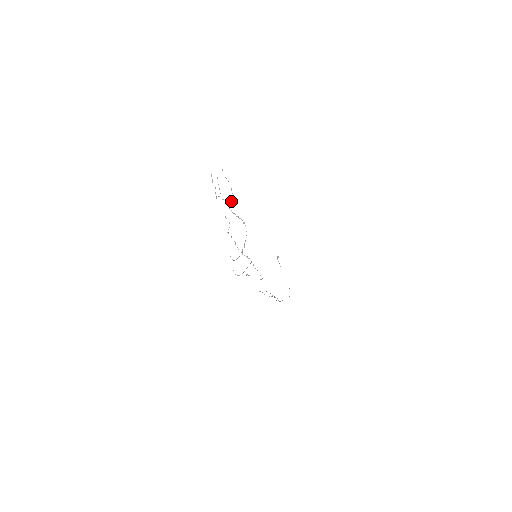
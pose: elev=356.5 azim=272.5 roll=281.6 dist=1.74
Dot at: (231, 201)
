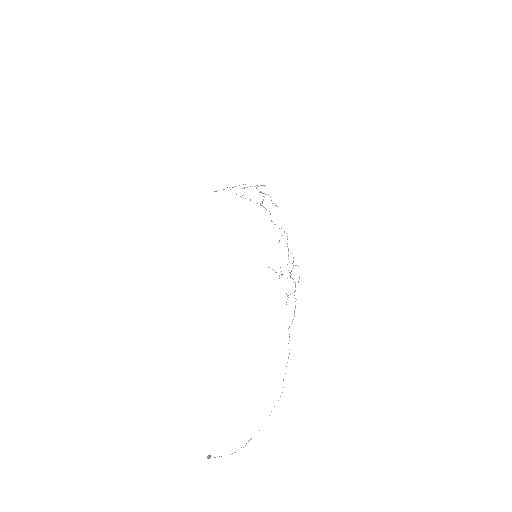
Dot at: occluded
